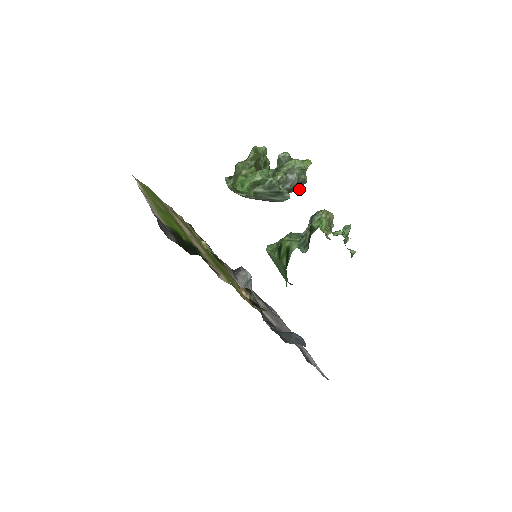
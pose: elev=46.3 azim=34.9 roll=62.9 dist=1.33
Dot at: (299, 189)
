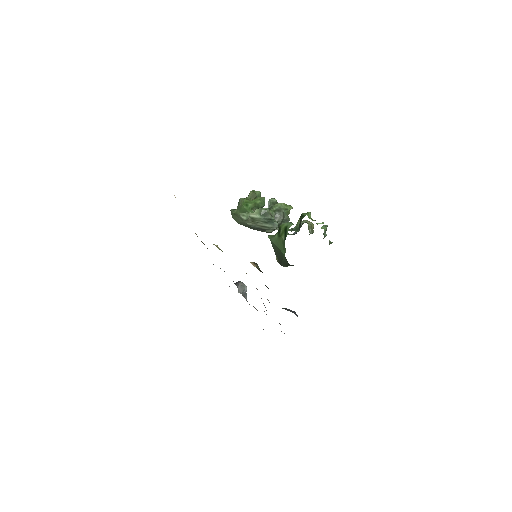
Dot at: occluded
